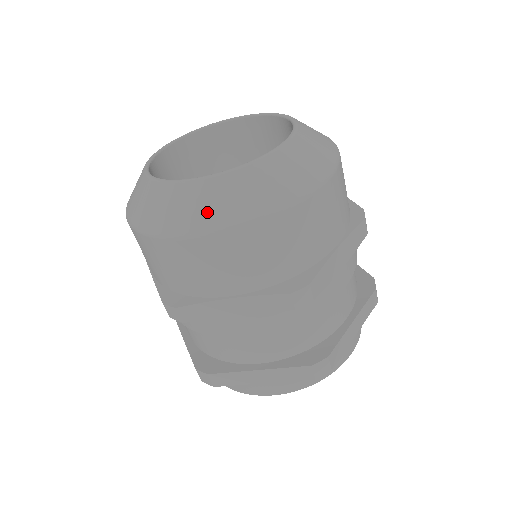
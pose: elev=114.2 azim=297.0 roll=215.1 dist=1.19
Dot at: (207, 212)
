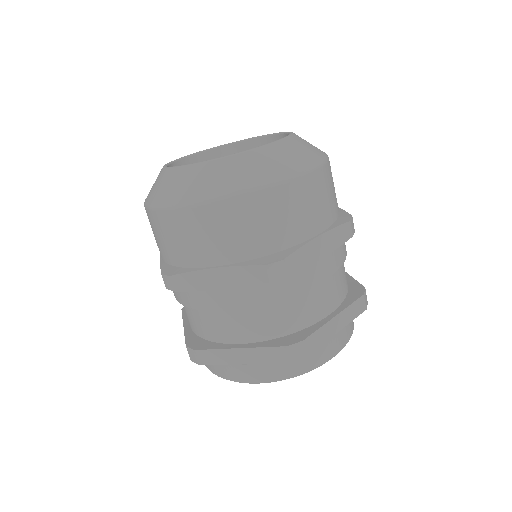
Dot at: (200, 187)
